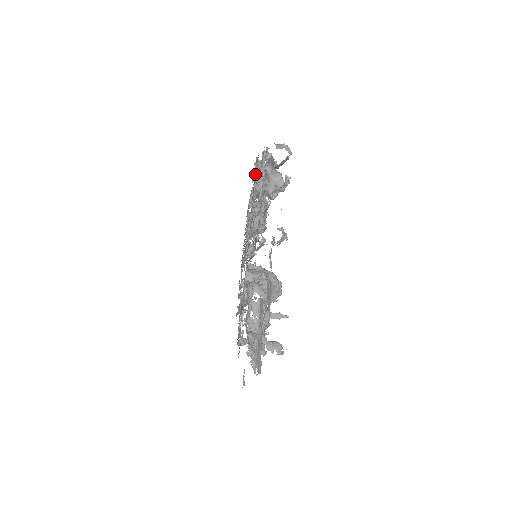
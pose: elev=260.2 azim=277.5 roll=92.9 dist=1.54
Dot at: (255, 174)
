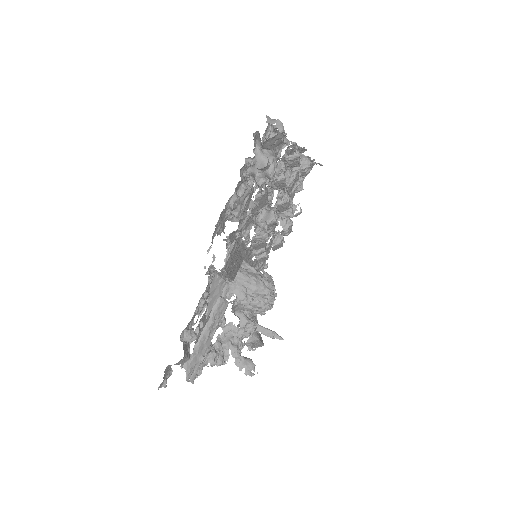
Dot at: occluded
